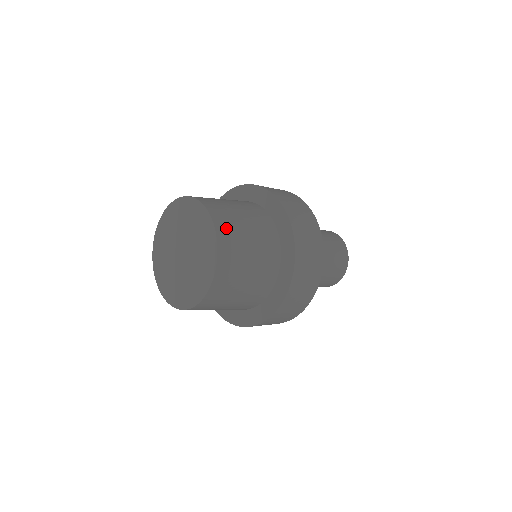
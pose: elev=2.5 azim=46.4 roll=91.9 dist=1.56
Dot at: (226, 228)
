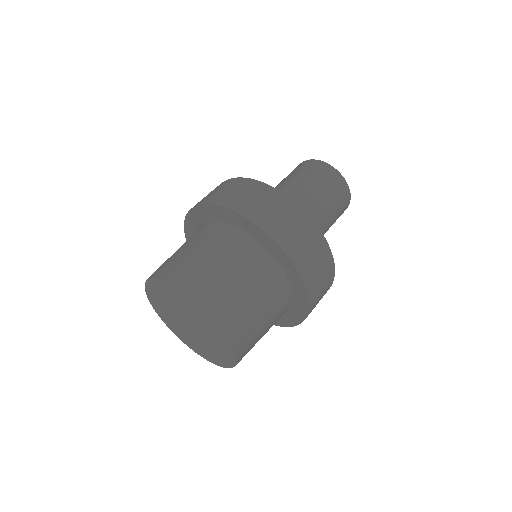
Dot at: (217, 300)
